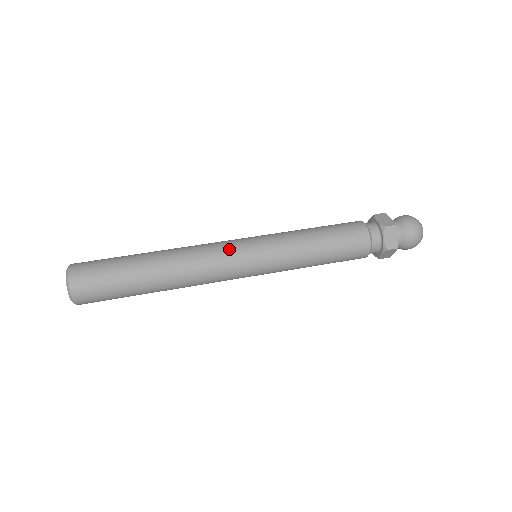
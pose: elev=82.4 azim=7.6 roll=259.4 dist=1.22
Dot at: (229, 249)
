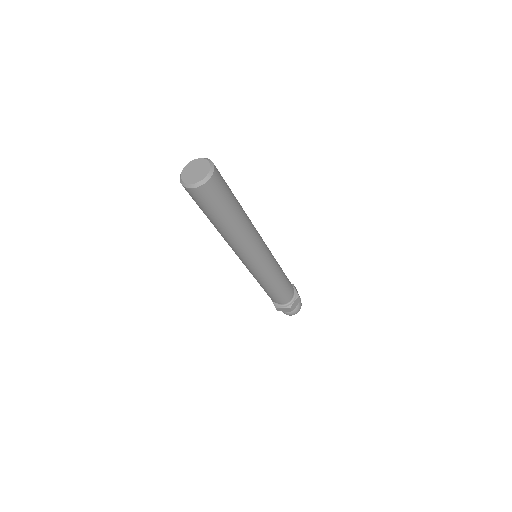
Dot at: occluded
